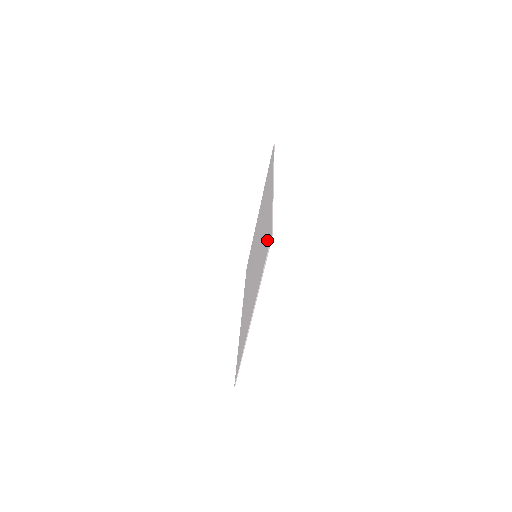
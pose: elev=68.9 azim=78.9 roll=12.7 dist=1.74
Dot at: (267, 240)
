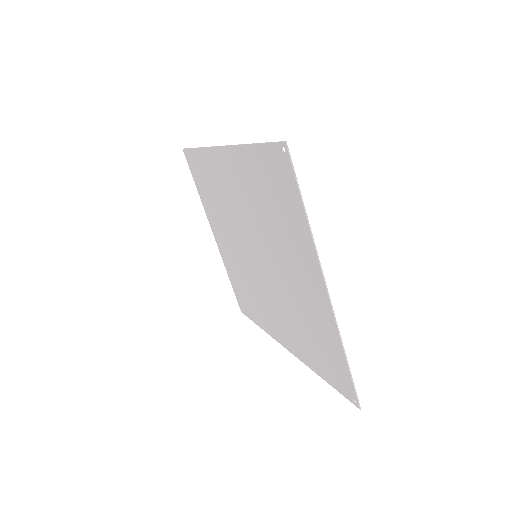
Dot at: (276, 173)
